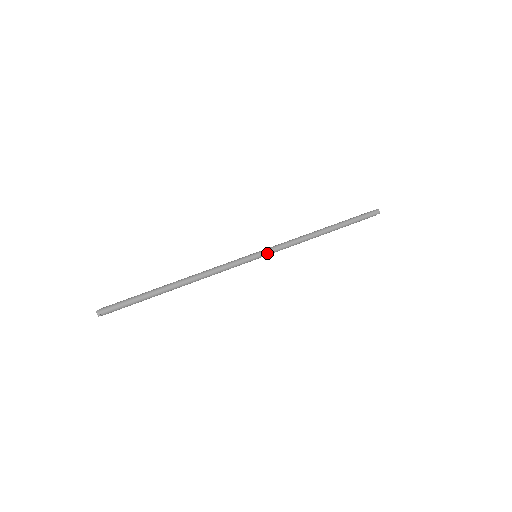
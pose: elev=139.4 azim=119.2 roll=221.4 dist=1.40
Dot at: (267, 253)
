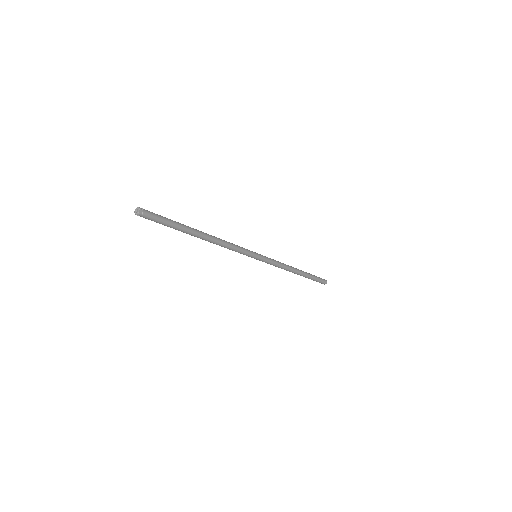
Dot at: (263, 256)
